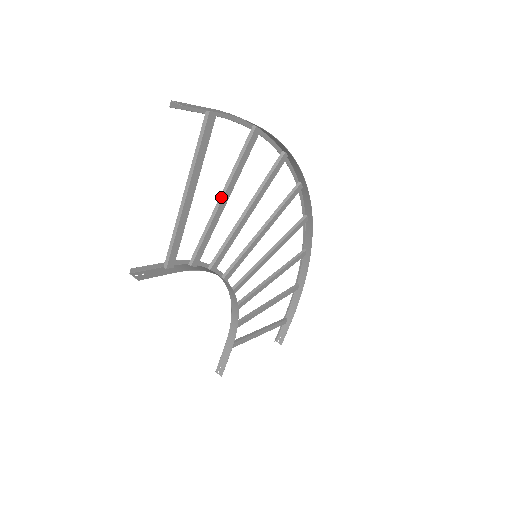
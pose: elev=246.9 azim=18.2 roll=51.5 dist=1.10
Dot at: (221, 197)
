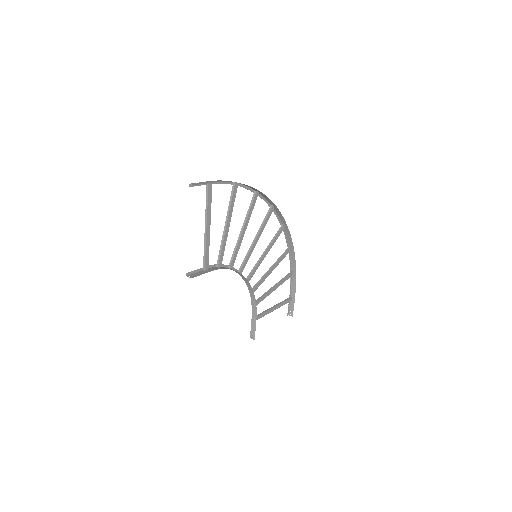
Dot at: (225, 225)
